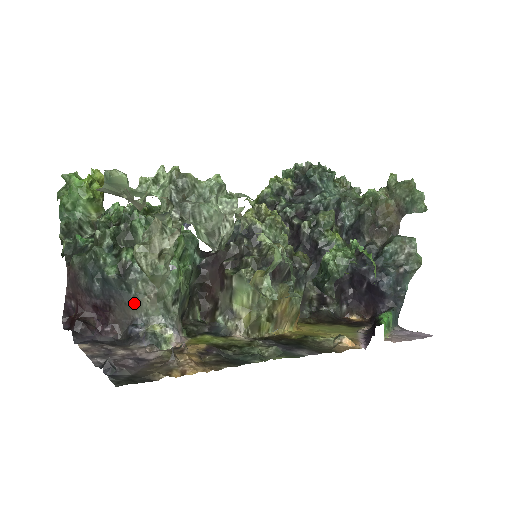
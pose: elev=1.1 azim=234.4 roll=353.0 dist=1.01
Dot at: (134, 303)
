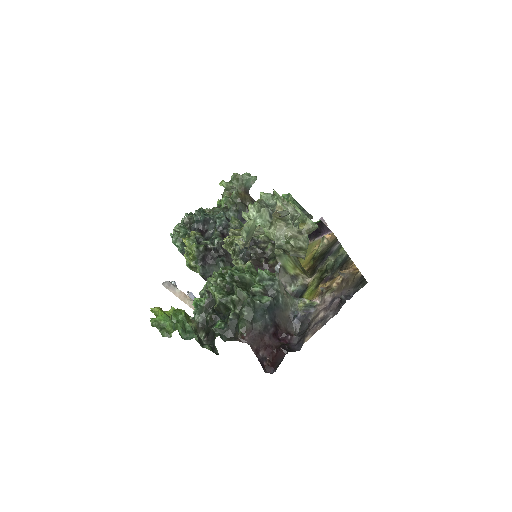
Dot at: (285, 305)
